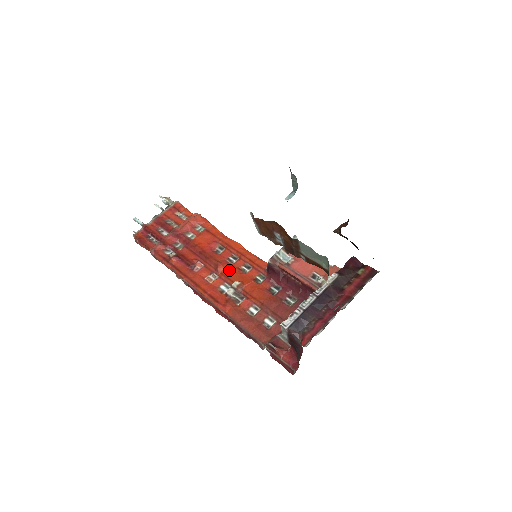
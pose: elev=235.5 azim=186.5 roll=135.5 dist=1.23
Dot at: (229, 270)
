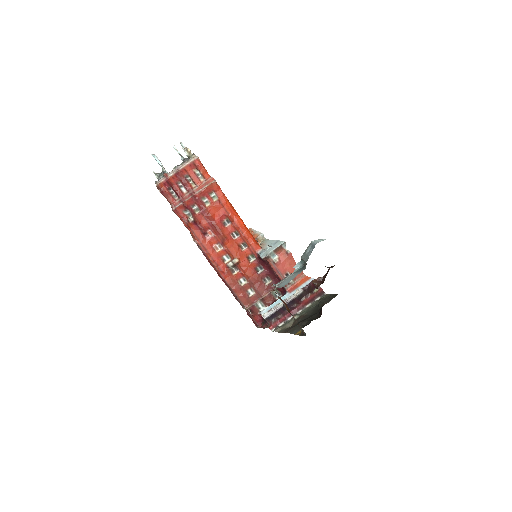
Dot at: (232, 246)
